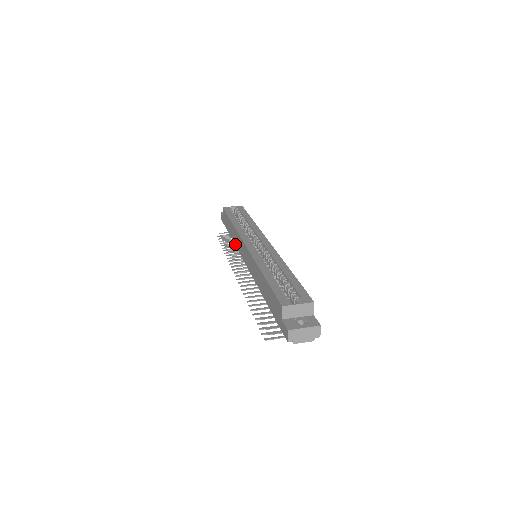
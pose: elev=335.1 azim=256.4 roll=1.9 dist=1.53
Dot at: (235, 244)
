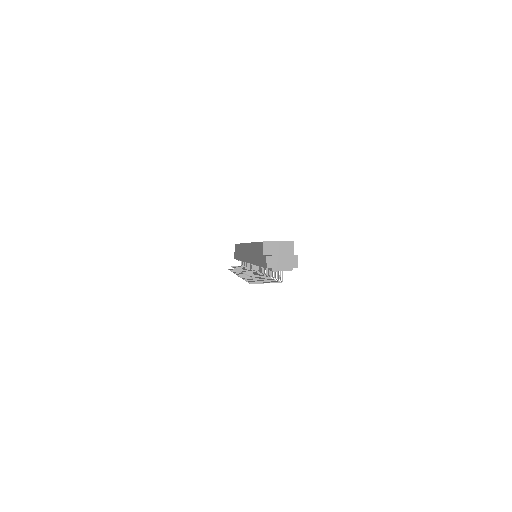
Dot at: (241, 259)
